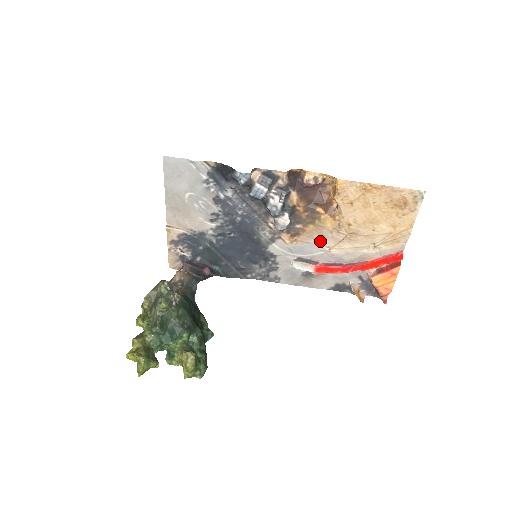
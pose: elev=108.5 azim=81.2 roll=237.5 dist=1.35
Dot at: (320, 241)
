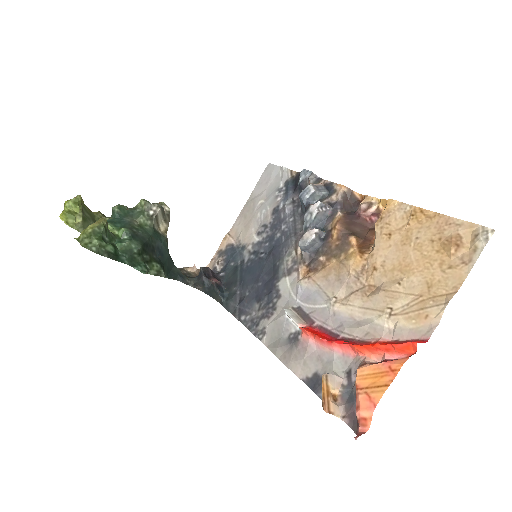
Dot at: (332, 287)
